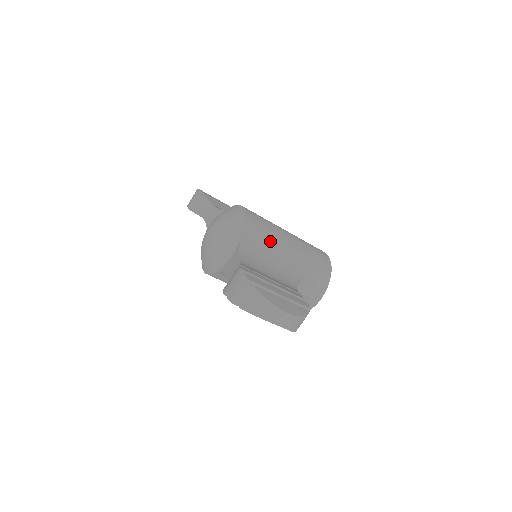
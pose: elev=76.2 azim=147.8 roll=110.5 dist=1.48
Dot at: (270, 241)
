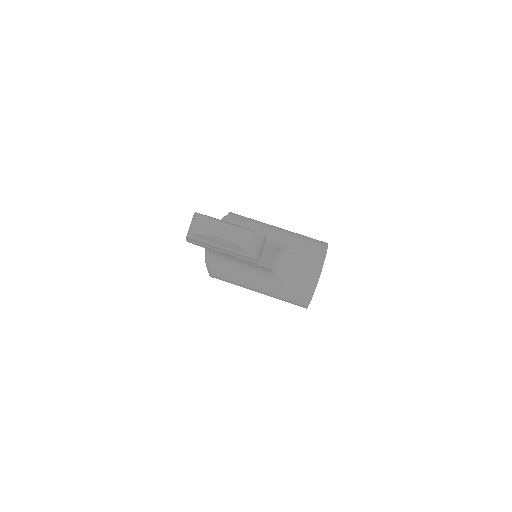
Dot at: (253, 227)
